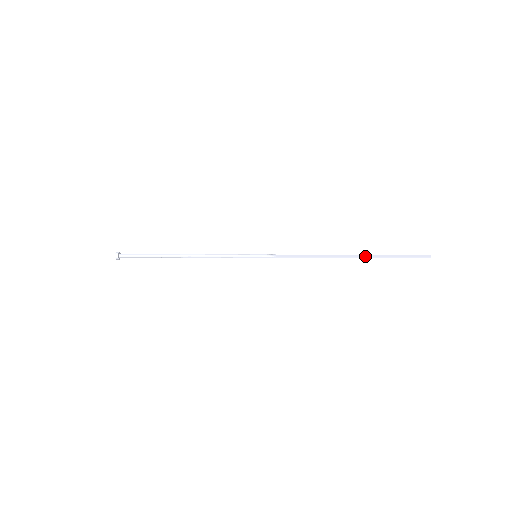
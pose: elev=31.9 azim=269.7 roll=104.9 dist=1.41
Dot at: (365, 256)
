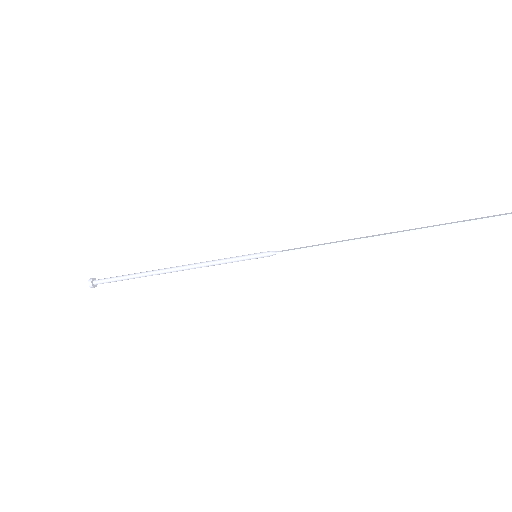
Dot at: (411, 229)
